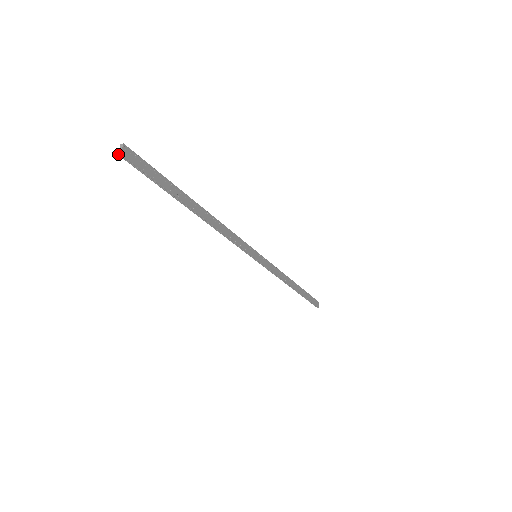
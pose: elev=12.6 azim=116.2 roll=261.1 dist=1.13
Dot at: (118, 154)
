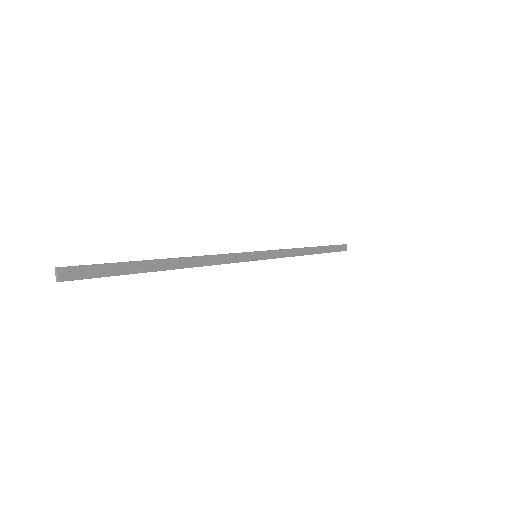
Dot at: occluded
